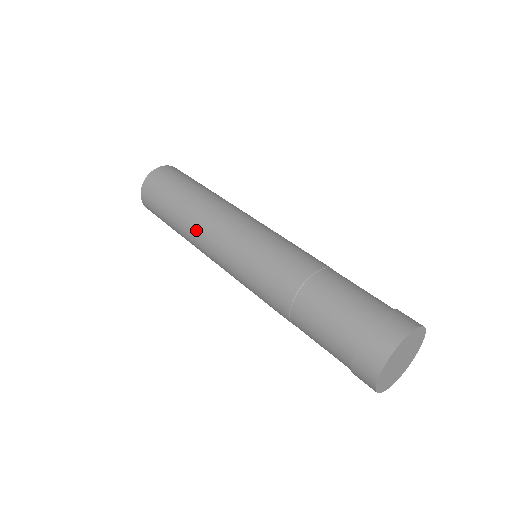
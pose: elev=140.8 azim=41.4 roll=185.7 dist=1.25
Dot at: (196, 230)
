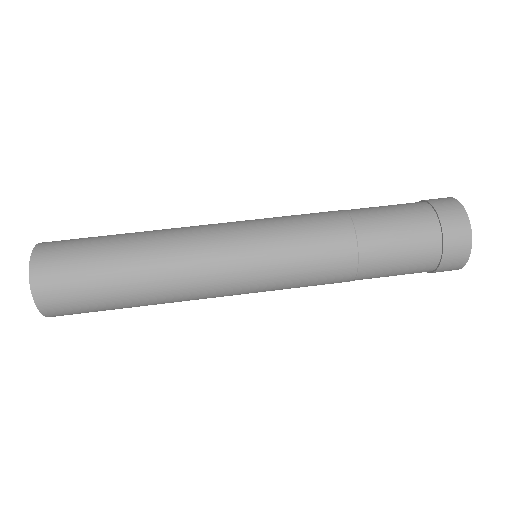
Dot at: (186, 300)
